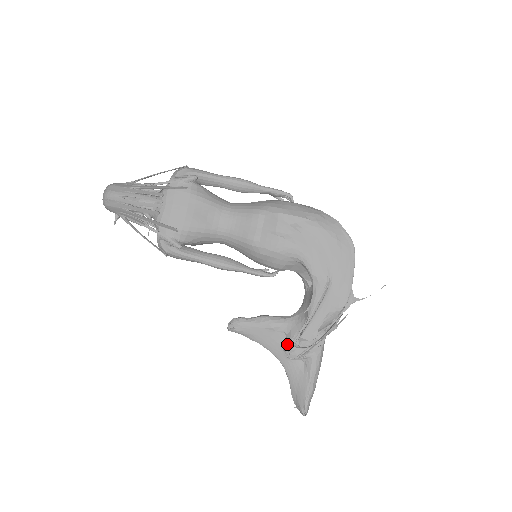
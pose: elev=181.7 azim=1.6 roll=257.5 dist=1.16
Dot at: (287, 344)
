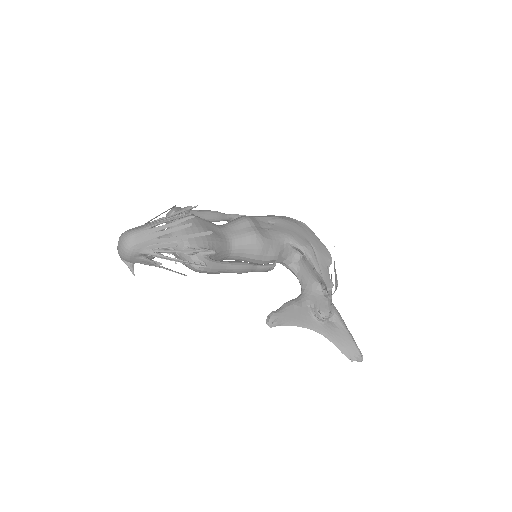
Dot at: (317, 309)
